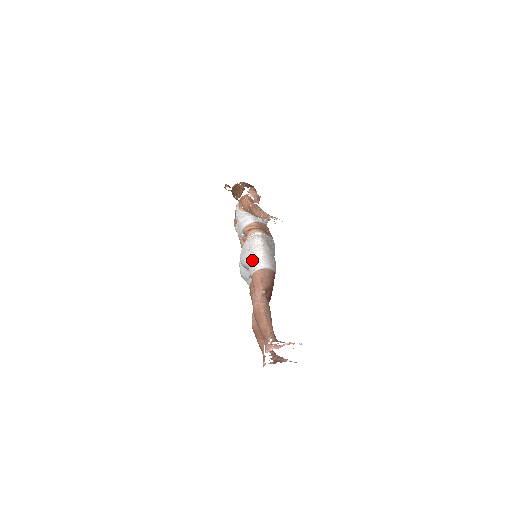
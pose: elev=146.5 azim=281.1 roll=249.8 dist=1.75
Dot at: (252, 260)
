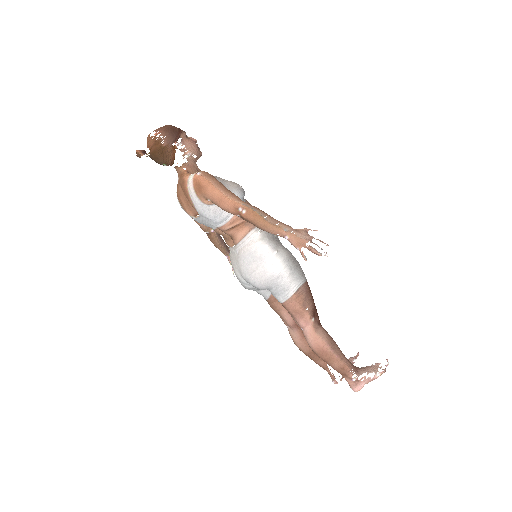
Dot at: (277, 286)
